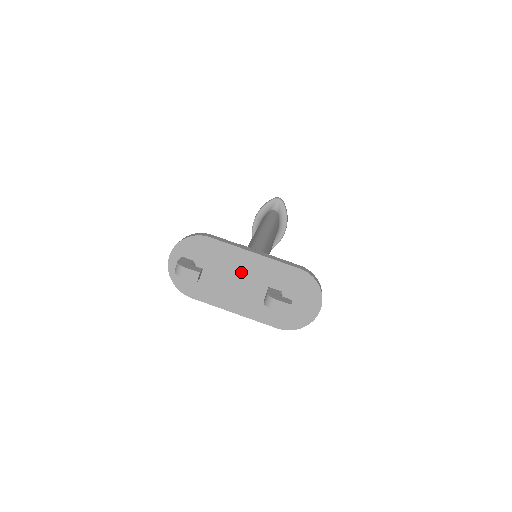
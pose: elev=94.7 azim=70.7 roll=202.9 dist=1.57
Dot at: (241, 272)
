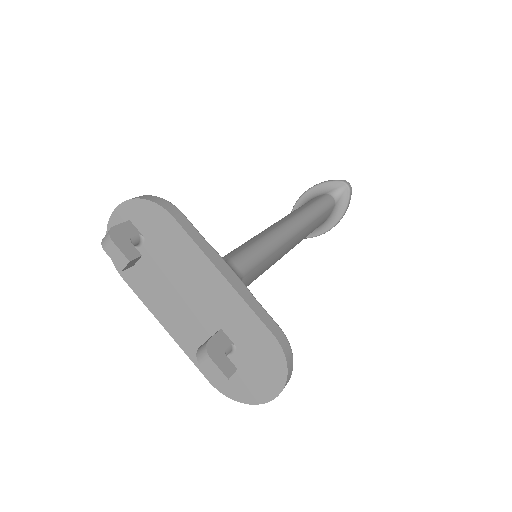
Dot at: (195, 287)
